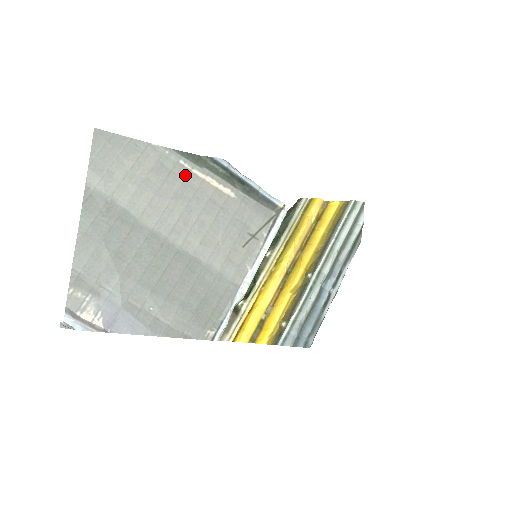
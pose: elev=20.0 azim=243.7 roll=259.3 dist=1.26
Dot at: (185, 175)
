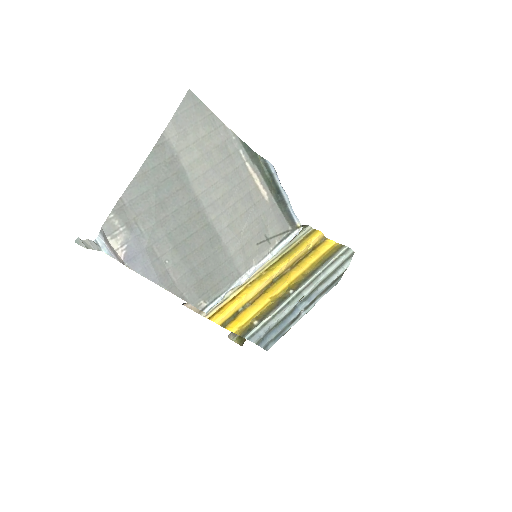
Dot at: (239, 164)
